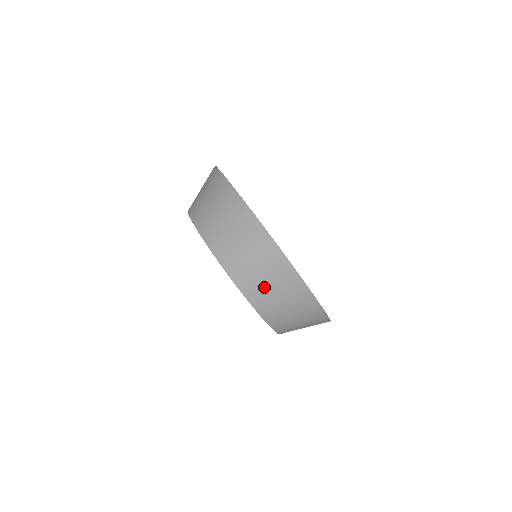
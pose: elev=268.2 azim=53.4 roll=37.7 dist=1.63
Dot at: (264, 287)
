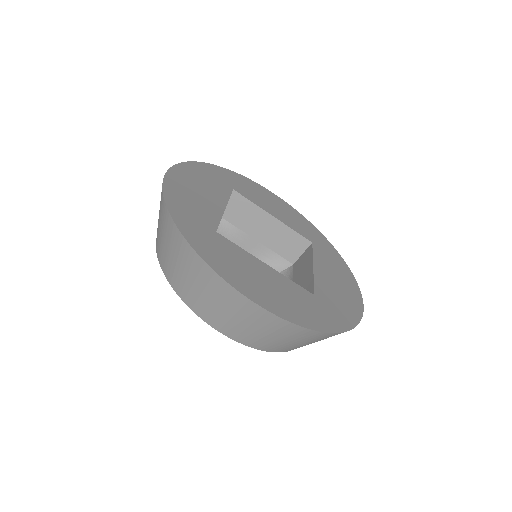
Dot at: (199, 295)
